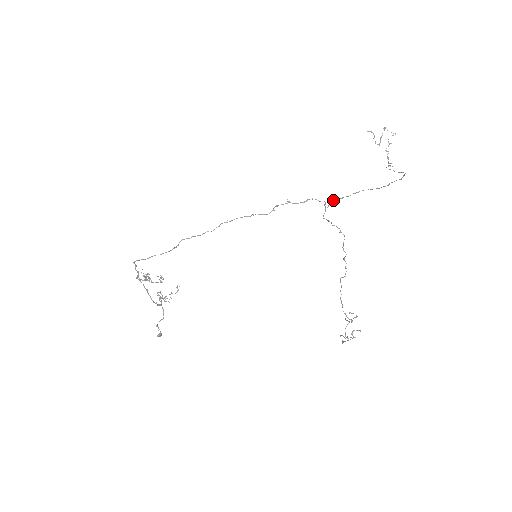
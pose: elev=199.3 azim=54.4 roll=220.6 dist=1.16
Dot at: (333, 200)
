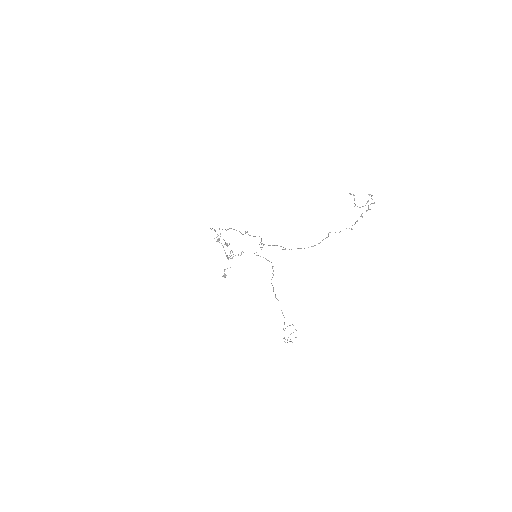
Dot at: (259, 244)
